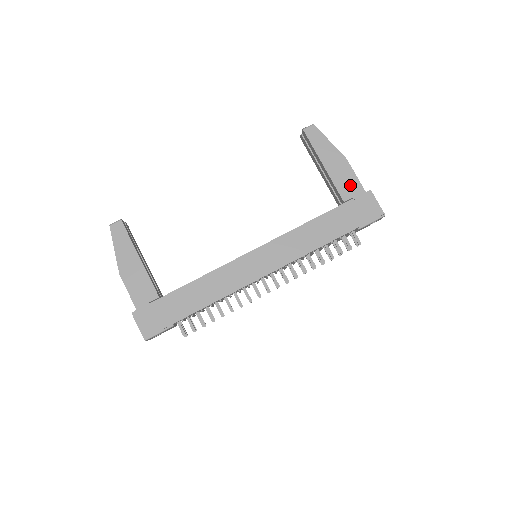
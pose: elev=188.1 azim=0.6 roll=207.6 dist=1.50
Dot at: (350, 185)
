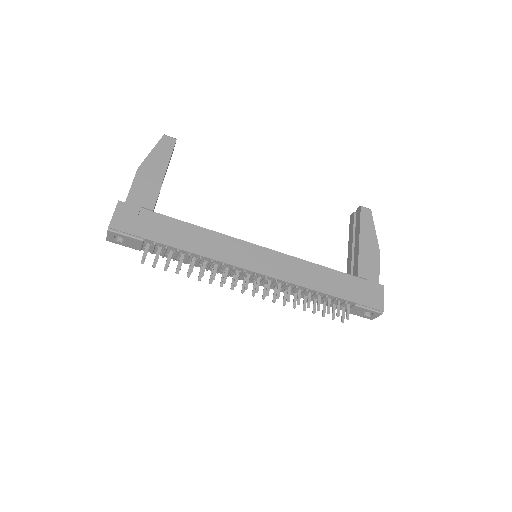
Dot at: (370, 269)
